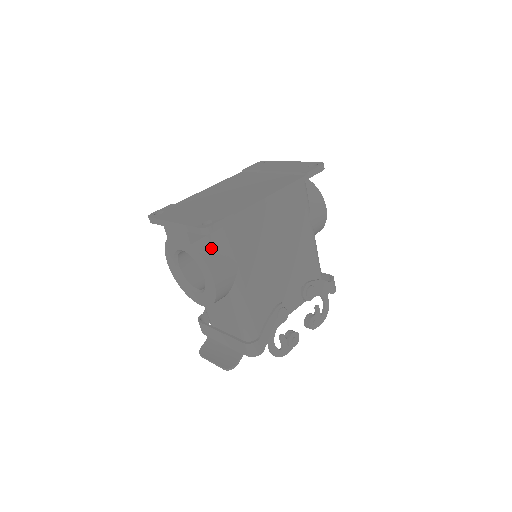
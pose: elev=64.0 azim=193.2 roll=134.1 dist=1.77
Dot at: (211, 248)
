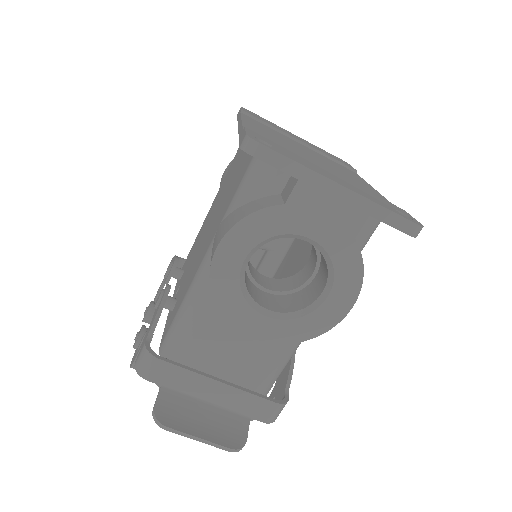
Dot at: occluded
